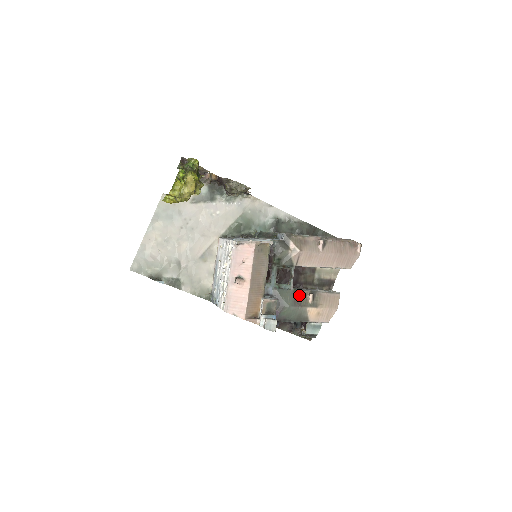
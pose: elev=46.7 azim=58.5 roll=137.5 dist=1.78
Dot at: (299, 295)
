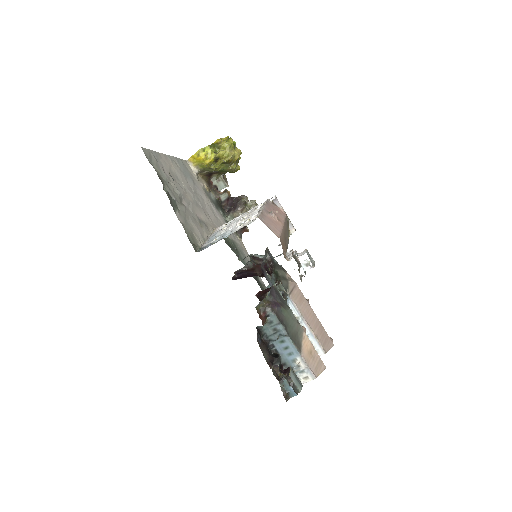
Dot at: occluded
